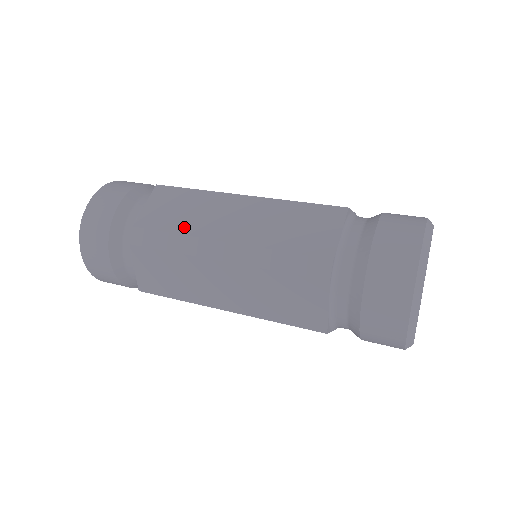
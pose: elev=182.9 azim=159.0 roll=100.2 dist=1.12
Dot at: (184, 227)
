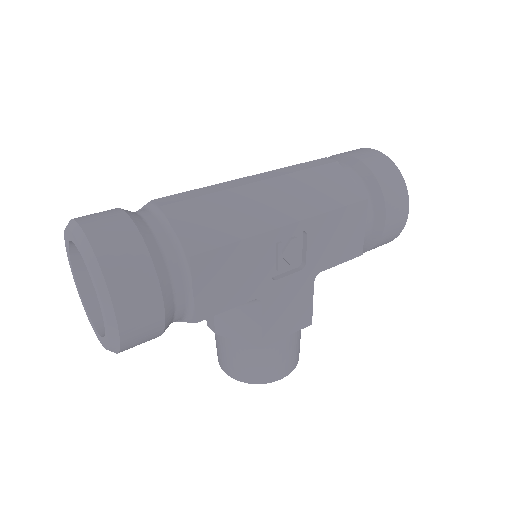
Dot at: occluded
